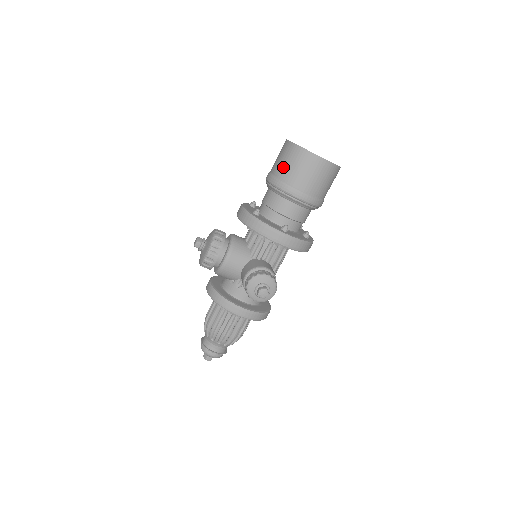
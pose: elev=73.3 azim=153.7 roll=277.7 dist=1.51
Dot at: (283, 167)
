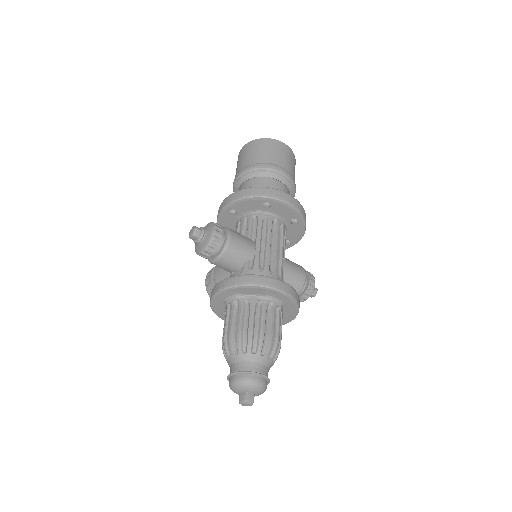
Dot at: occluded
